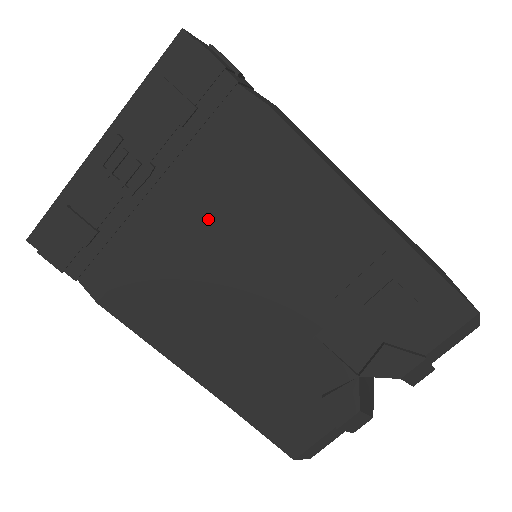
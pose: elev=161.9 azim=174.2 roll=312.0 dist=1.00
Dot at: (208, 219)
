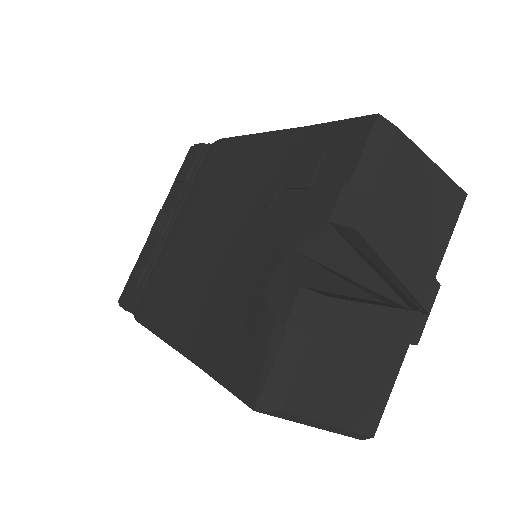
Dot at: (193, 216)
